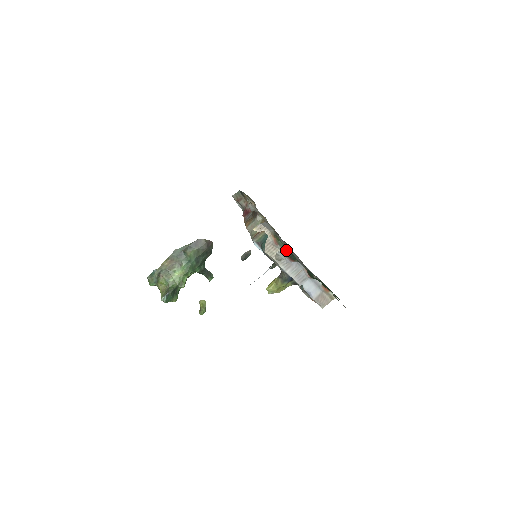
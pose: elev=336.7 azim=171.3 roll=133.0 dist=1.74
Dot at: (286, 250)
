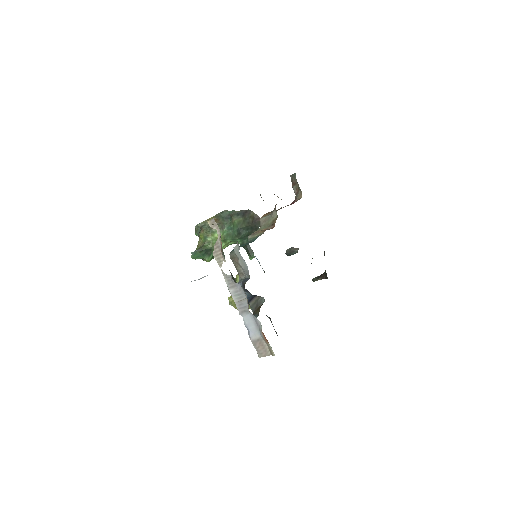
Dot at: occluded
